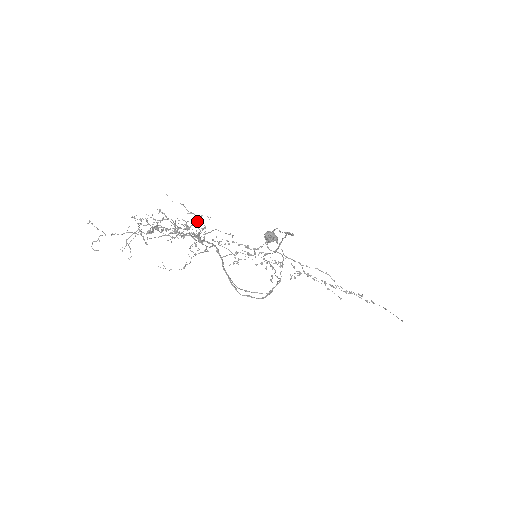
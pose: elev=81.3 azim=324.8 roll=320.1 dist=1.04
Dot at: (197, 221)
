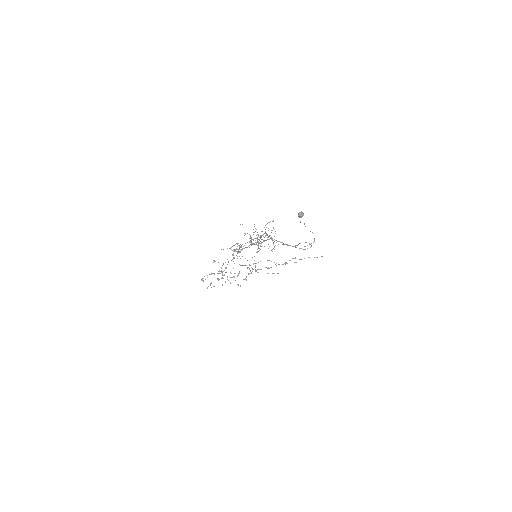
Dot at: occluded
